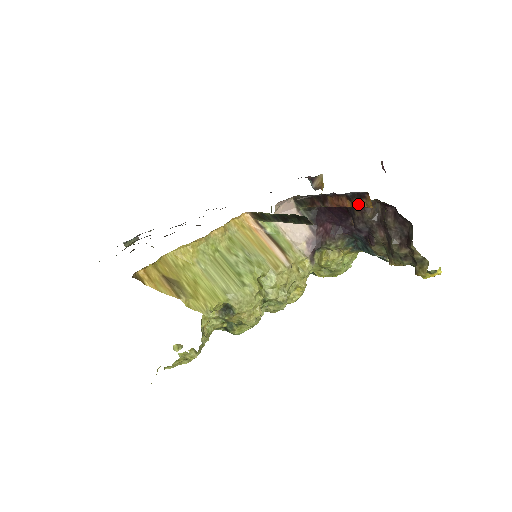
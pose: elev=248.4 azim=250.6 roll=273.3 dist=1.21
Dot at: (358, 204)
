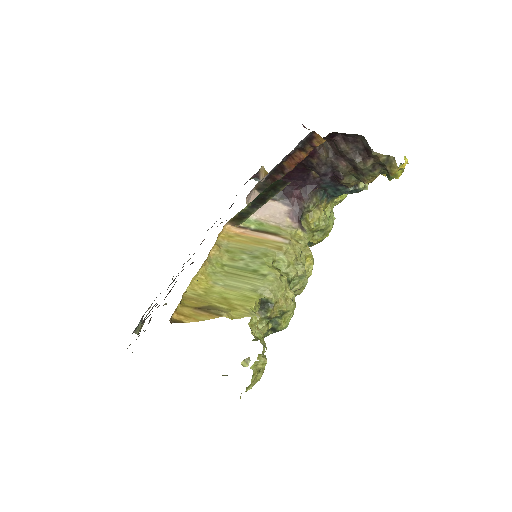
Dot at: (311, 149)
